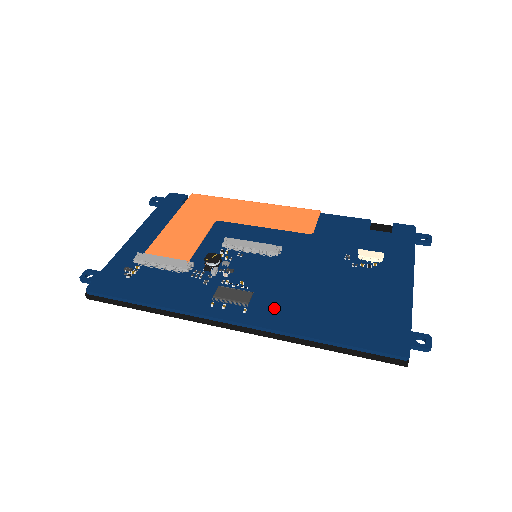
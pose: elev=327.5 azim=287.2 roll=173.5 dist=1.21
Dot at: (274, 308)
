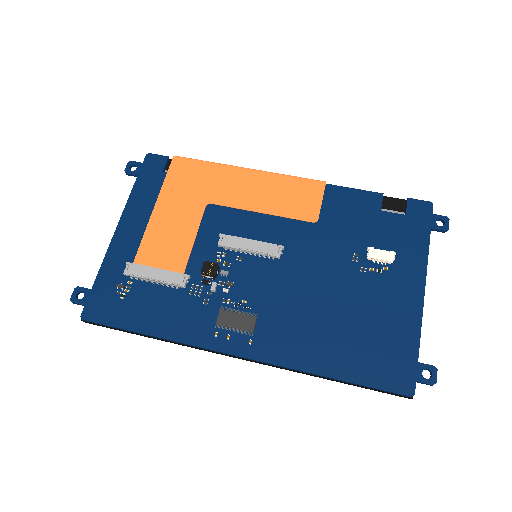
Dot at: (280, 336)
